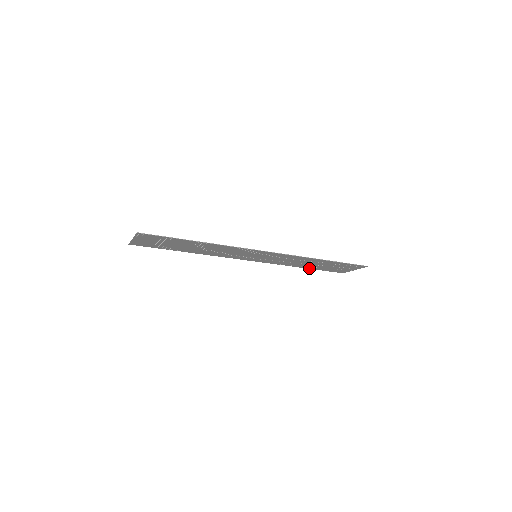
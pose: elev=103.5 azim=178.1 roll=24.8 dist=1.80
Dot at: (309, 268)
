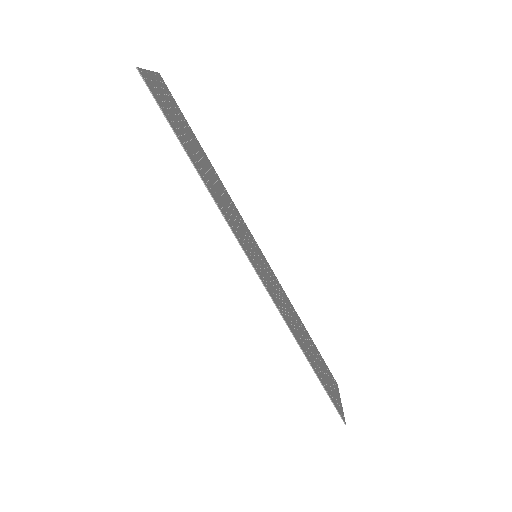
Dot at: (309, 335)
